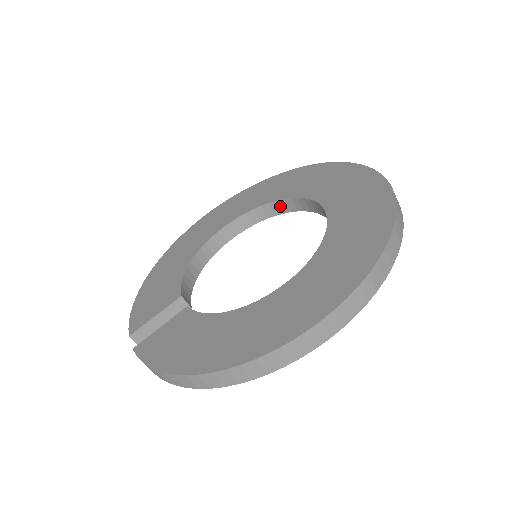
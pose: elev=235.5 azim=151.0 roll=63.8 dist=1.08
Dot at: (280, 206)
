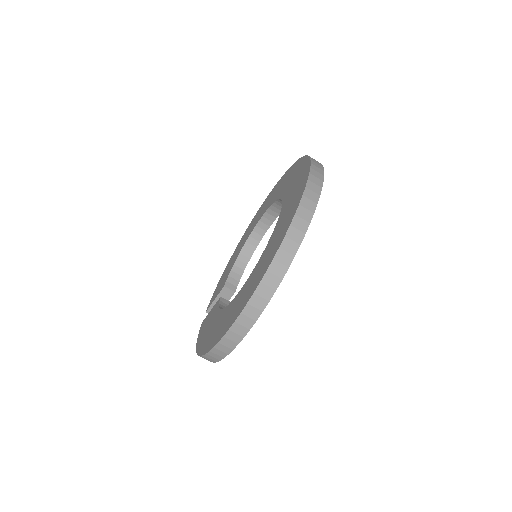
Dot at: occluded
